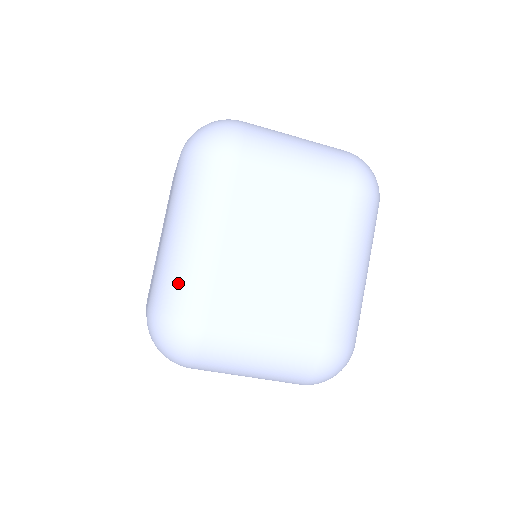
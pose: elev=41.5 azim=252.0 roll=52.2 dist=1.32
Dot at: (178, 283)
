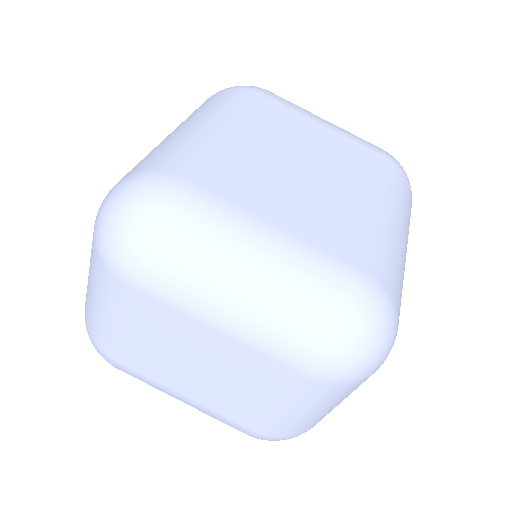
Dot at: (163, 152)
